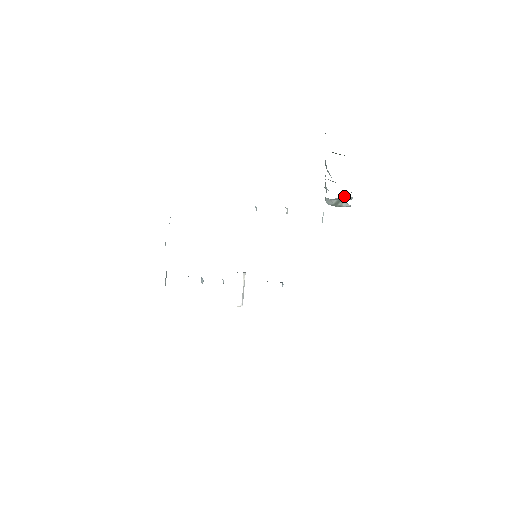
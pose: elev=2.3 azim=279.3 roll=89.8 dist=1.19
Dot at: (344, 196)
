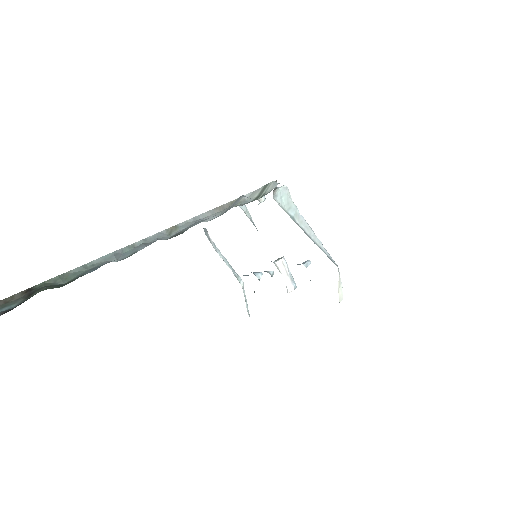
Dot at: (237, 199)
